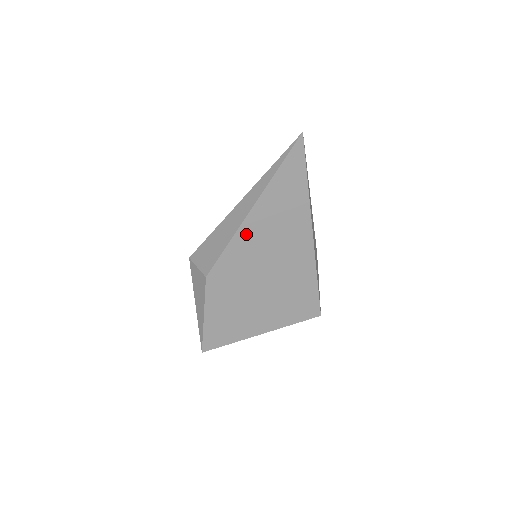
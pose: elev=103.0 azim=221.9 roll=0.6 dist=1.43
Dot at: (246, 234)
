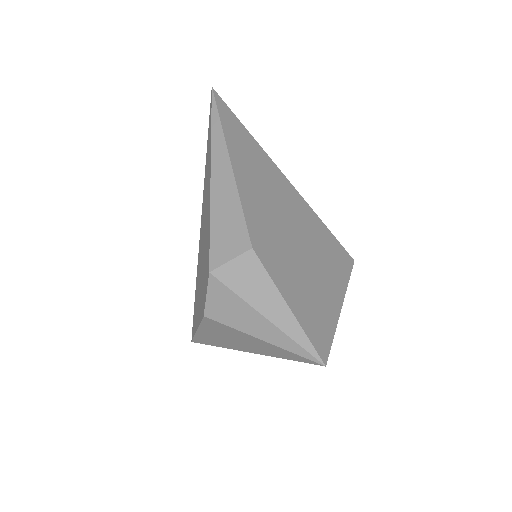
Dot at: (245, 186)
